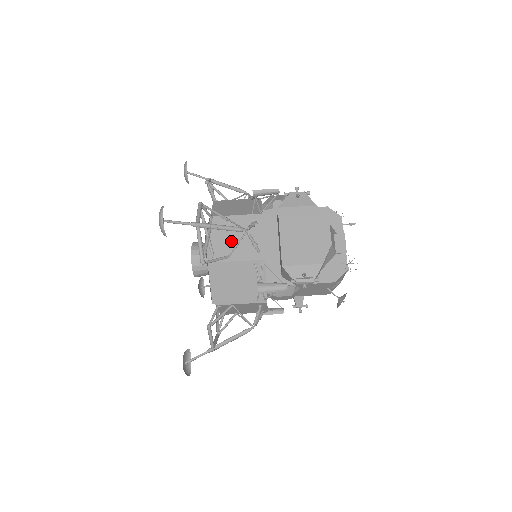
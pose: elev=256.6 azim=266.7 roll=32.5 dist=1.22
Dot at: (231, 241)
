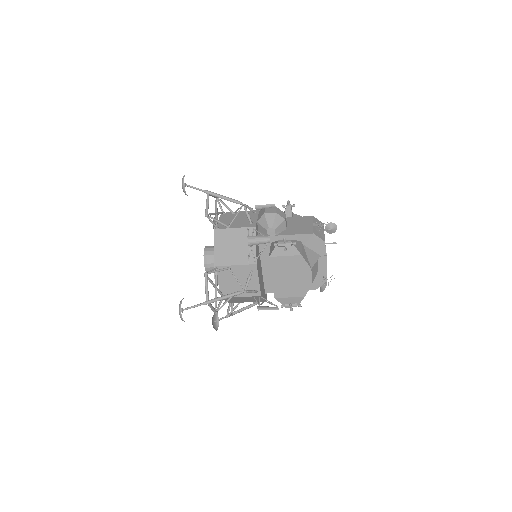
Dot at: (234, 284)
